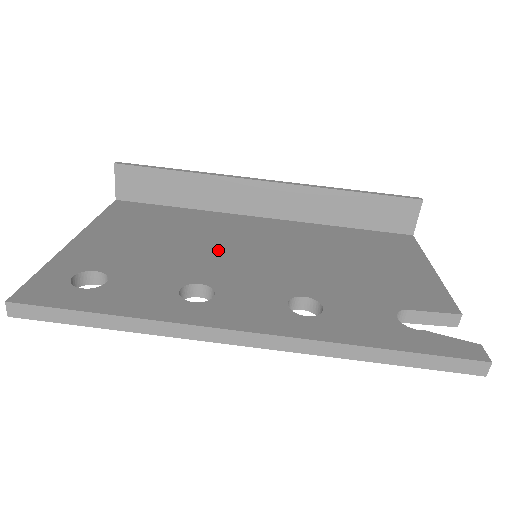
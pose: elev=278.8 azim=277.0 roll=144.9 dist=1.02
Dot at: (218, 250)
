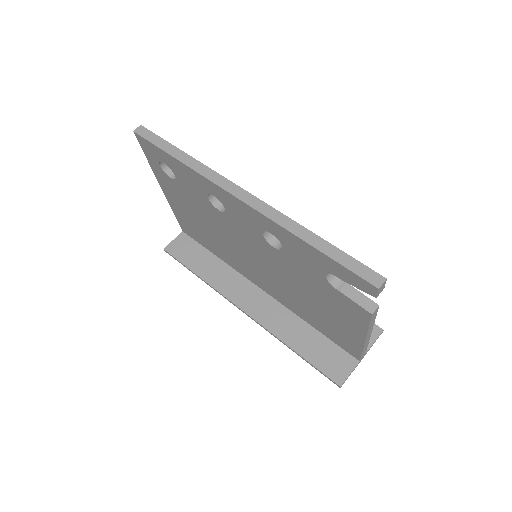
Dot at: occluded
